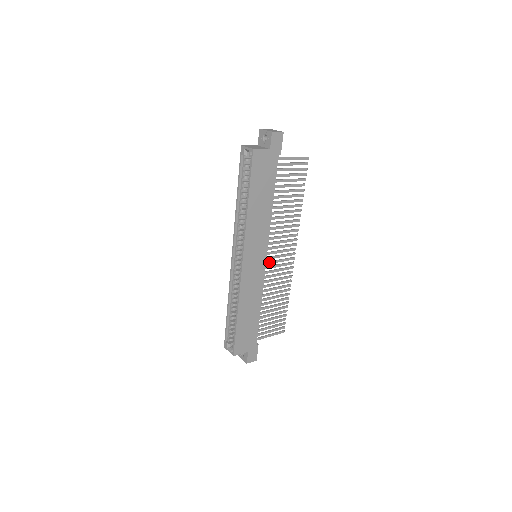
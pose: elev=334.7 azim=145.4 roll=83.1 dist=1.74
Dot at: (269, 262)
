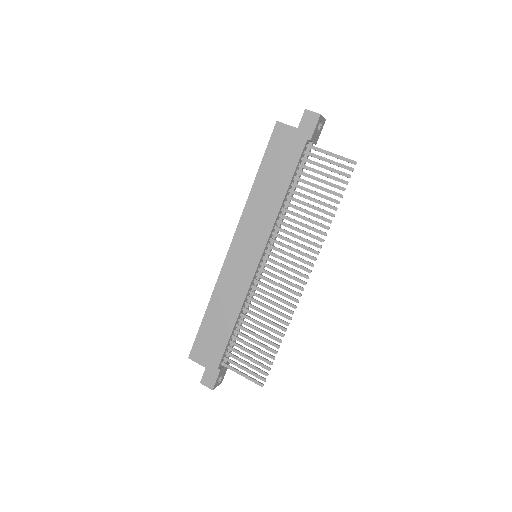
Dot at: (266, 271)
